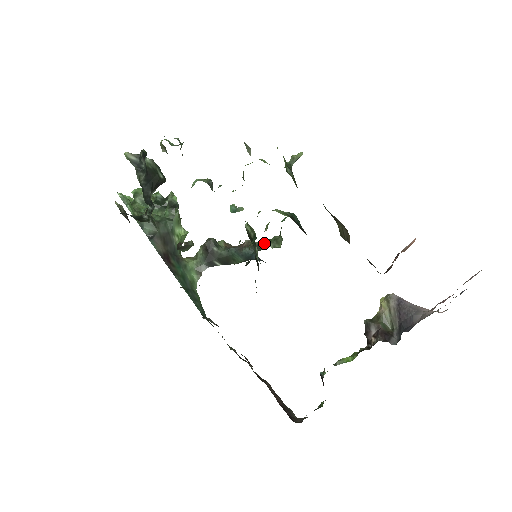
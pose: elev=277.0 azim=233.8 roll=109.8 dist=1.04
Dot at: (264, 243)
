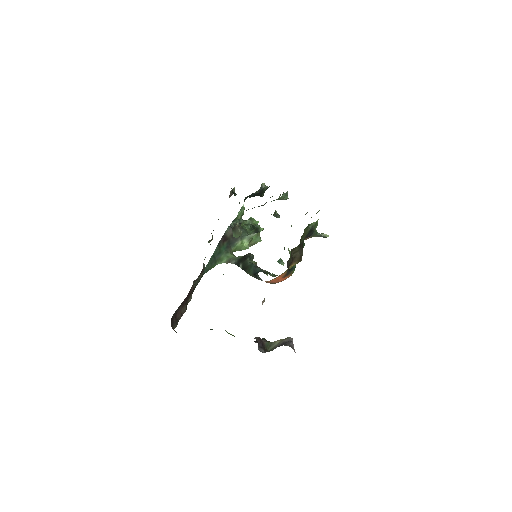
Dot at: (270, 273)
